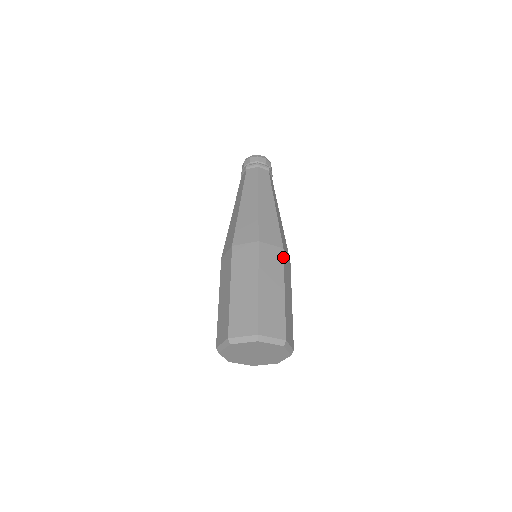
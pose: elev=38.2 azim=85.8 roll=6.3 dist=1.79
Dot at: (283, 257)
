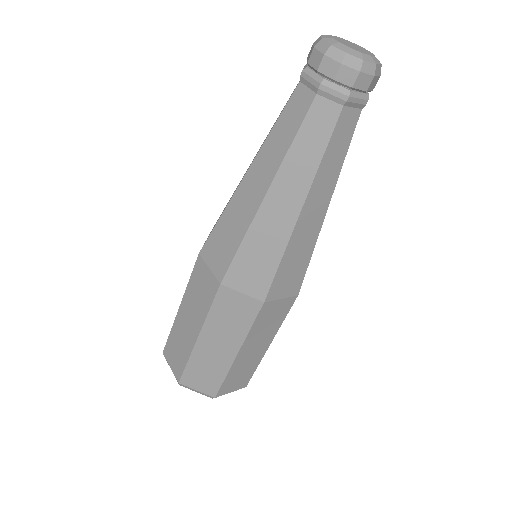
Dot at: occluded
